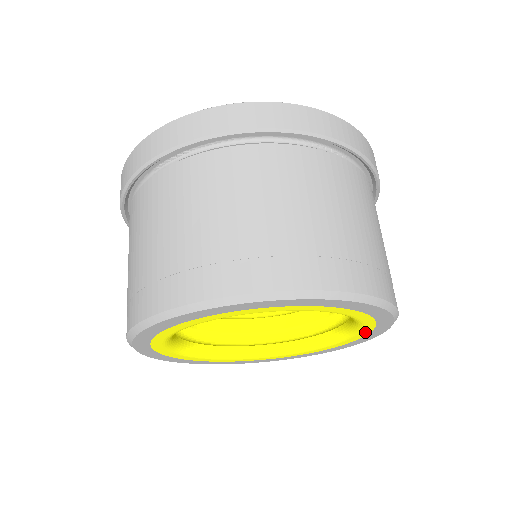
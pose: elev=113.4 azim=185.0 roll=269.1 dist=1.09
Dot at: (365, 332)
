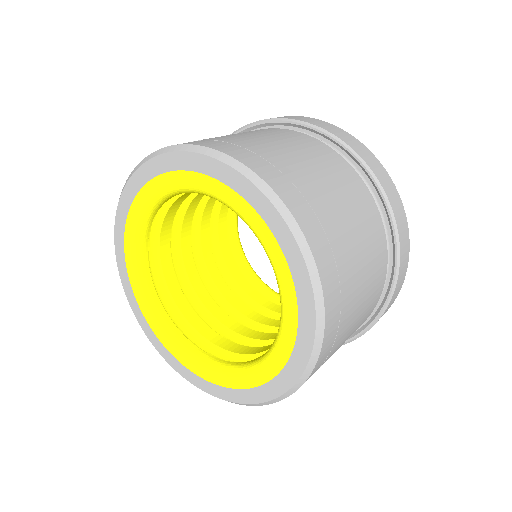
Dot at: (266, 375)
